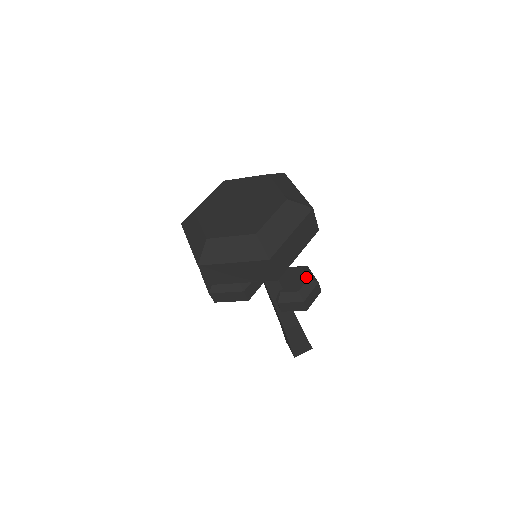
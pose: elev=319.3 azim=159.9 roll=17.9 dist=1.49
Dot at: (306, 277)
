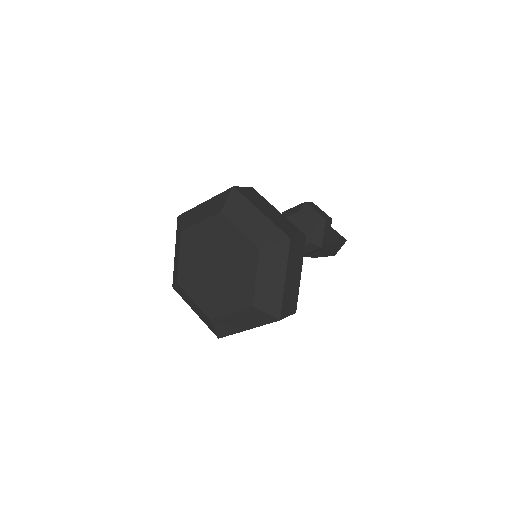
Dot at: (311, 223)
